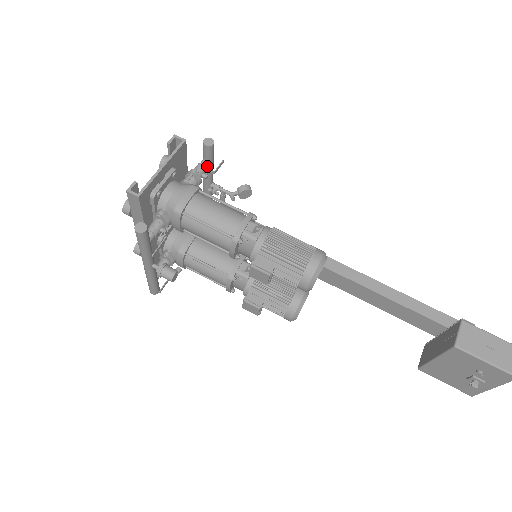
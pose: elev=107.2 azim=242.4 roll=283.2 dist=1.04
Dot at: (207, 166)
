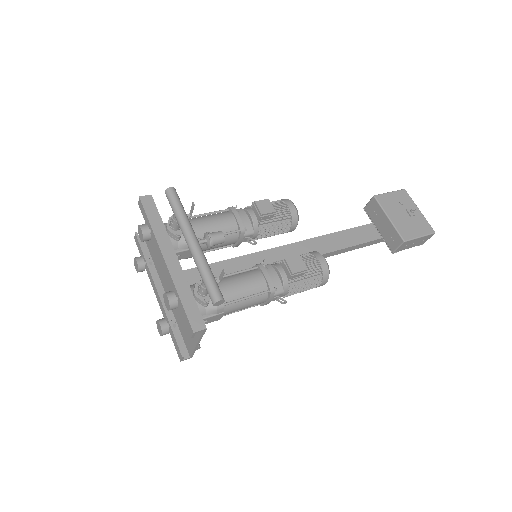
Dot at: occluded
